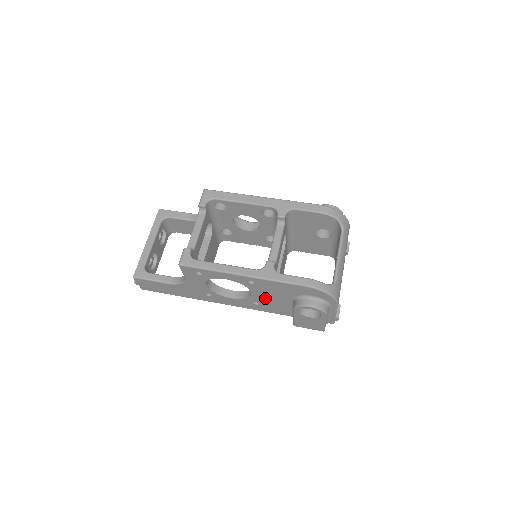
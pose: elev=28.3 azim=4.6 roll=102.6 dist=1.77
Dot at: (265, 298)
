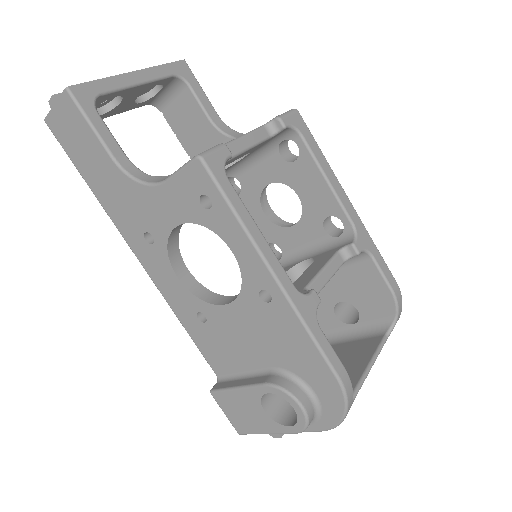
Dot at: (233, 327)
